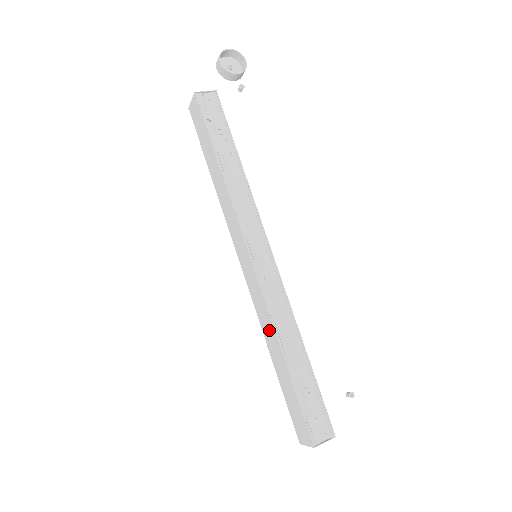
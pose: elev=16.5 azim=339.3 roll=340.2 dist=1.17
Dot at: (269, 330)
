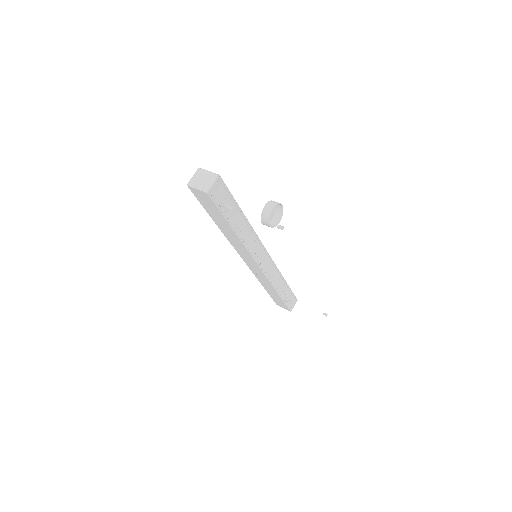
Dot at: (267, 284)
